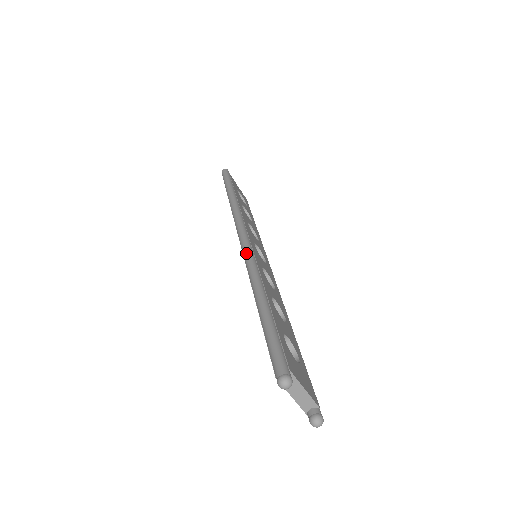
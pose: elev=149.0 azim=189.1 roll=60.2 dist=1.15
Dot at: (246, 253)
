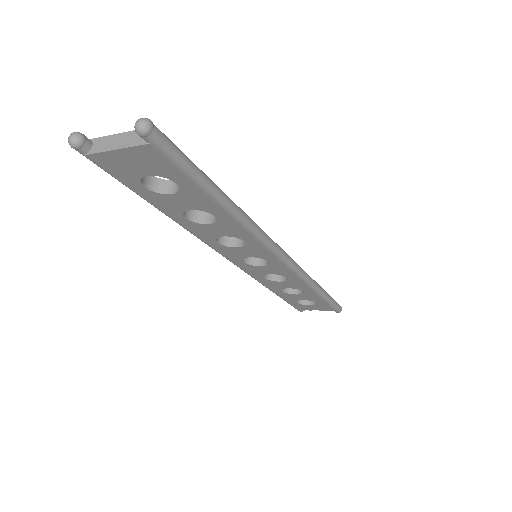
Dot at: occluded
